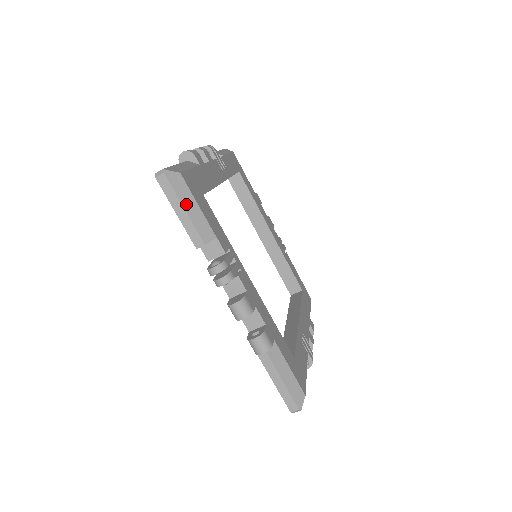
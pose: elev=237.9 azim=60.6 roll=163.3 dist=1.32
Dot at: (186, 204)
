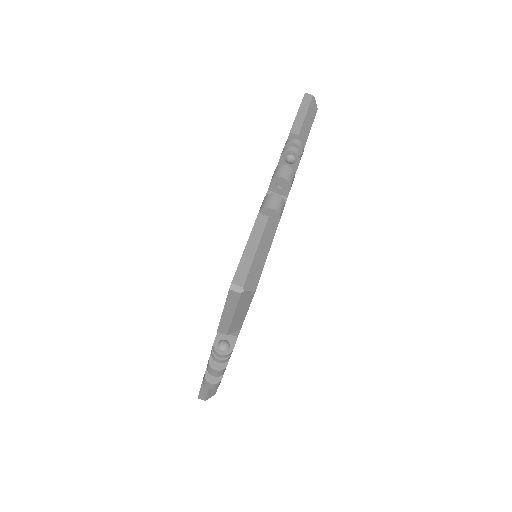
Dot at: (308, 115)
